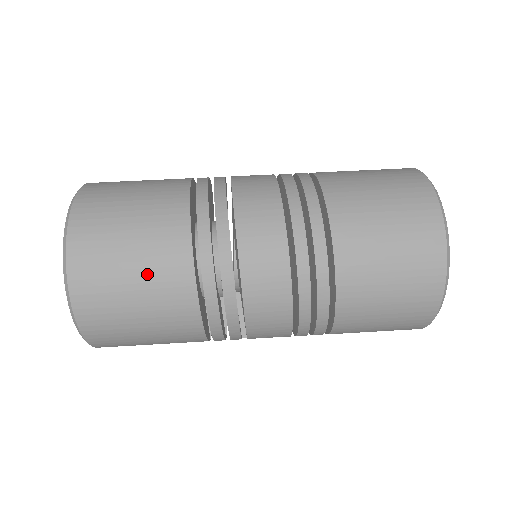
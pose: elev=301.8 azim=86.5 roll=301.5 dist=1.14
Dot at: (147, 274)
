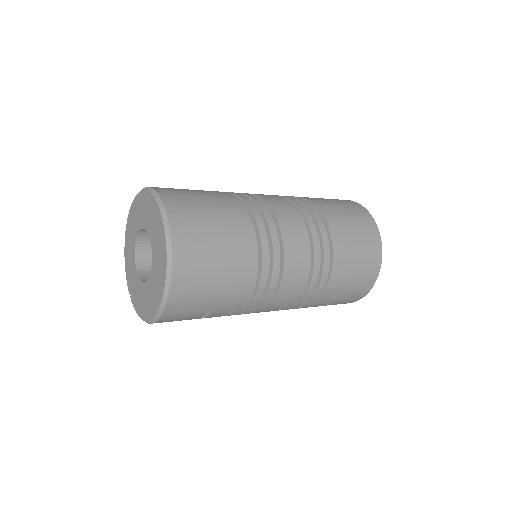
Dot at: (220, 213)
